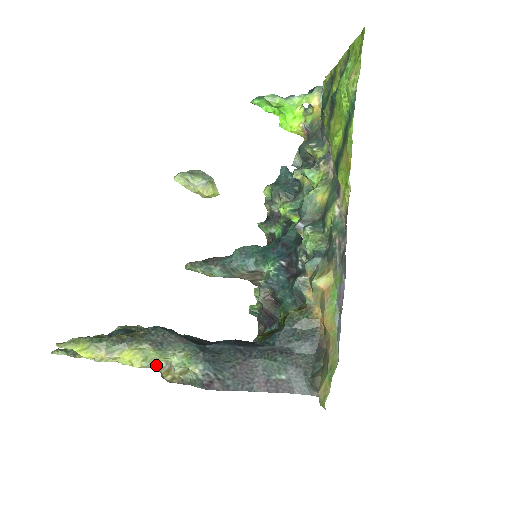
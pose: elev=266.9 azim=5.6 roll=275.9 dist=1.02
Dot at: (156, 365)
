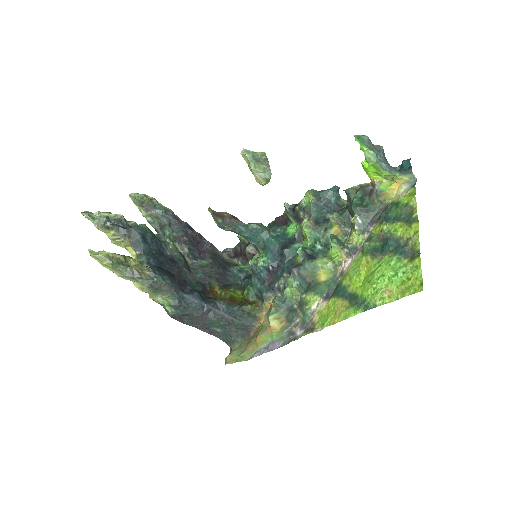
Dot at: occluded
